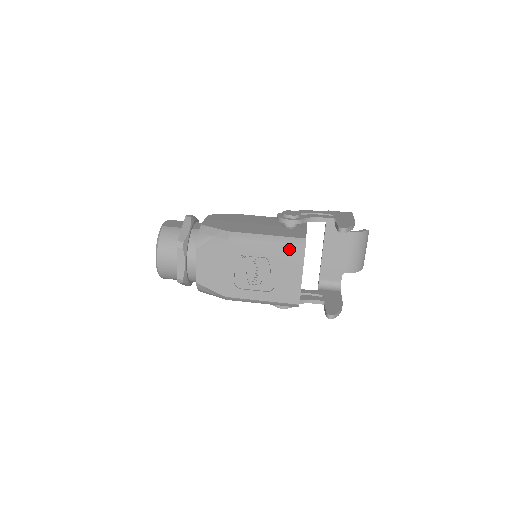
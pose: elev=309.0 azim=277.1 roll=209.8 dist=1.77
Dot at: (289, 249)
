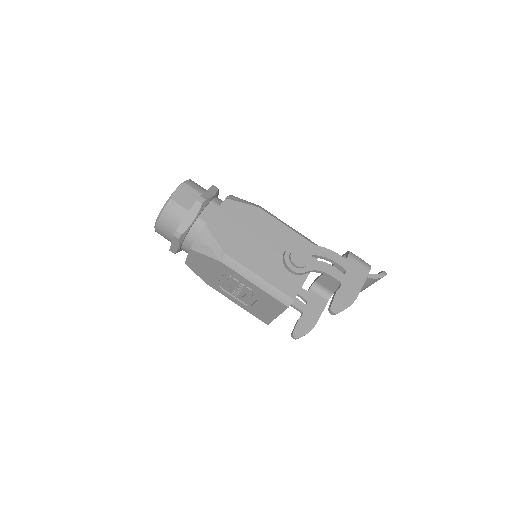
Dot at: (273, 299)
